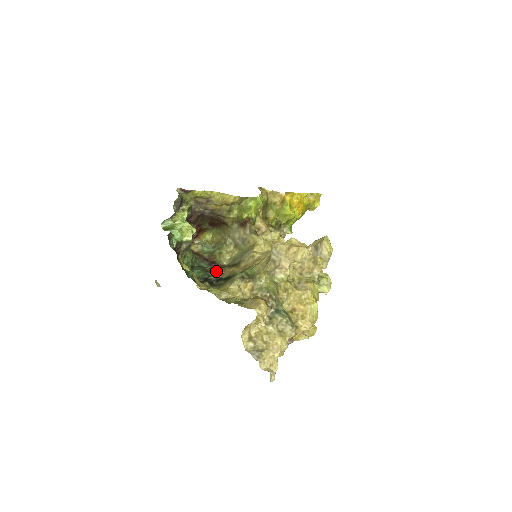
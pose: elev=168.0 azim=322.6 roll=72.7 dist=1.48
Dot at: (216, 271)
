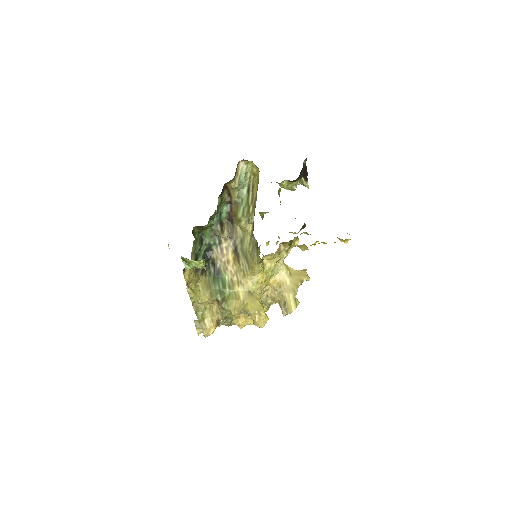
Dot at: (223, 241)
